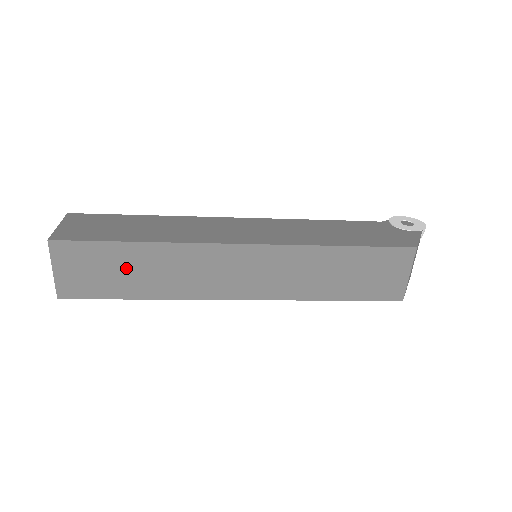
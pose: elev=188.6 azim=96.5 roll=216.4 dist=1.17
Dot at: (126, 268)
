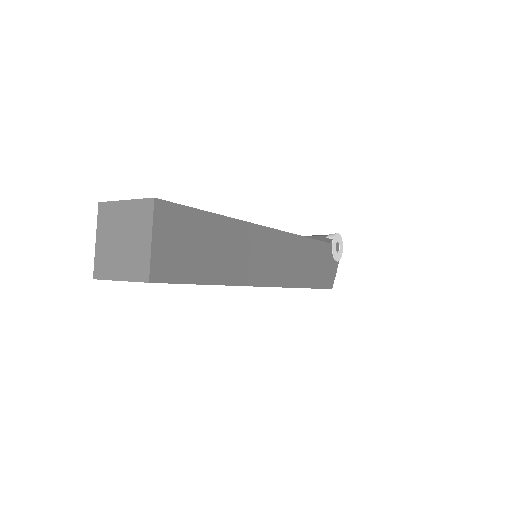
Dot at: occluded
